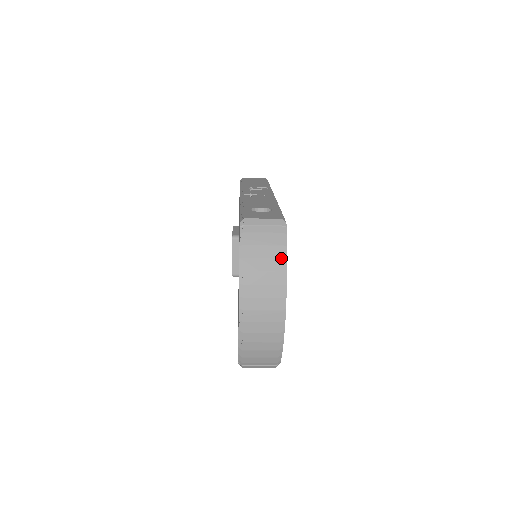
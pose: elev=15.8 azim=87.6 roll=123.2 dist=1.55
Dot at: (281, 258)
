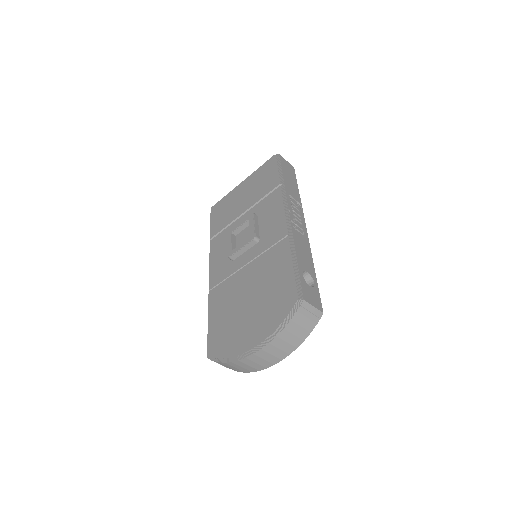
Dot at: (303, 340)
